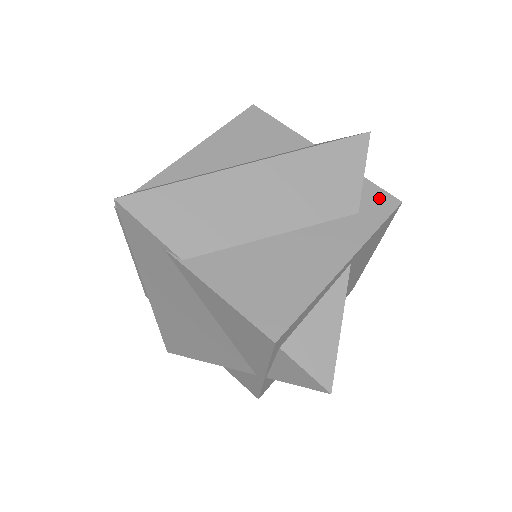
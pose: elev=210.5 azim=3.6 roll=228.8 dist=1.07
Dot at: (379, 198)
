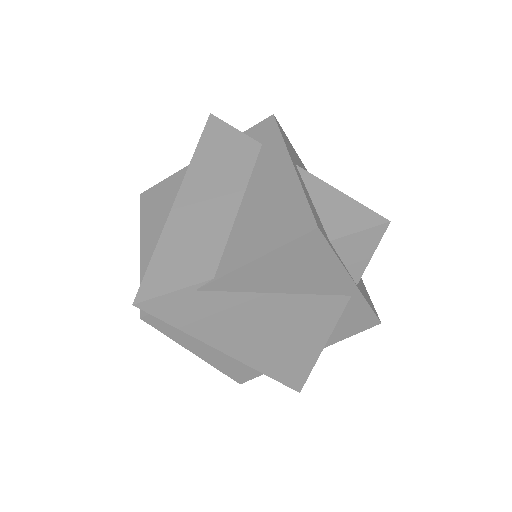
Dot at: (261, 128)
